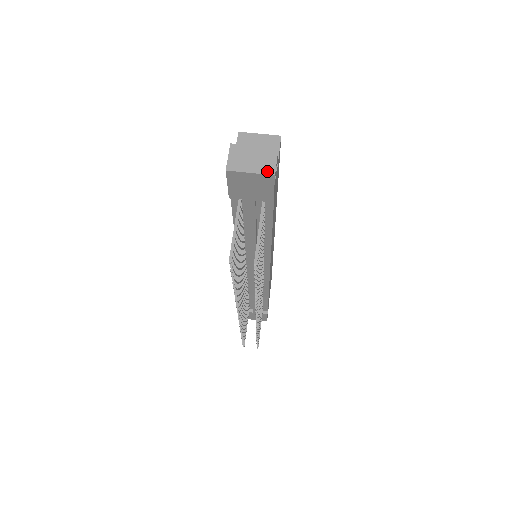
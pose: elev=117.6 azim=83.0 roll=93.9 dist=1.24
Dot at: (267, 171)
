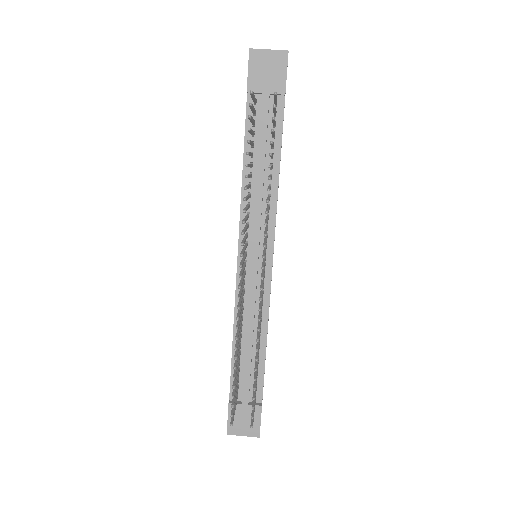
Dot at: (282, 51)
